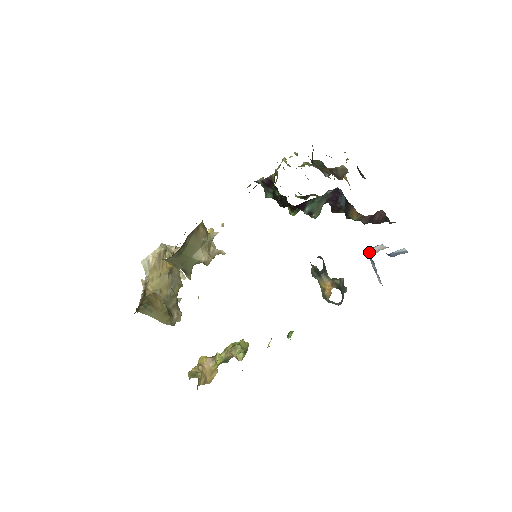
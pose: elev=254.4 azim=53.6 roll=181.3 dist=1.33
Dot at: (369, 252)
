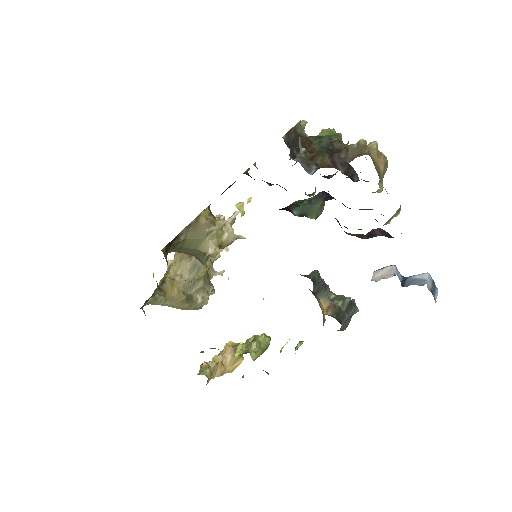
Dot at: (372, 276)
